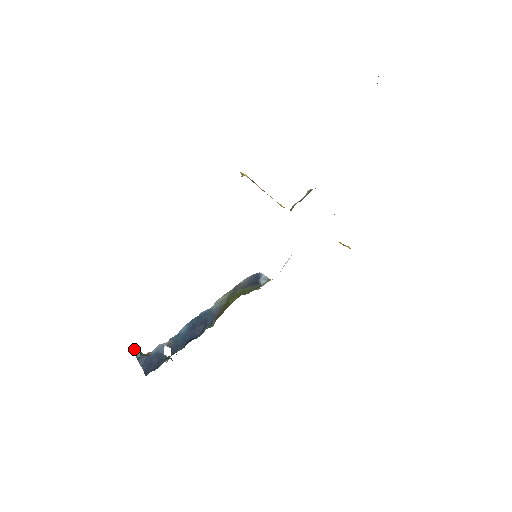
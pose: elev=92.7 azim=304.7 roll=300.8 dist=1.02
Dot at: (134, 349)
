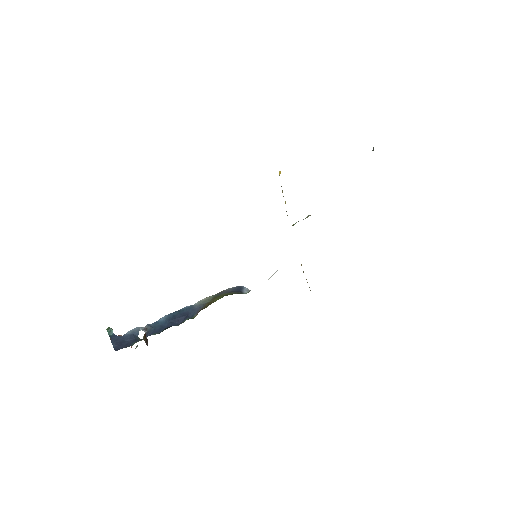
Dot at: (108, 328)
